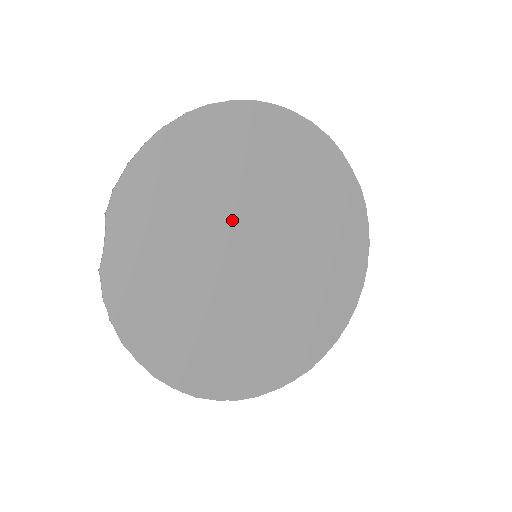
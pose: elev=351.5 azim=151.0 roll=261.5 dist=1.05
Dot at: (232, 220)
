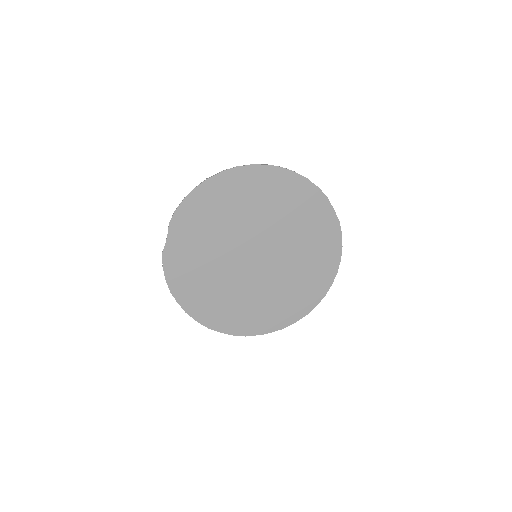
Dot at: (243, 234)
